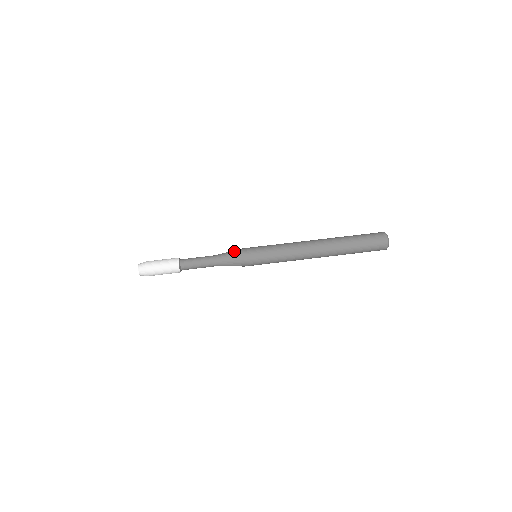
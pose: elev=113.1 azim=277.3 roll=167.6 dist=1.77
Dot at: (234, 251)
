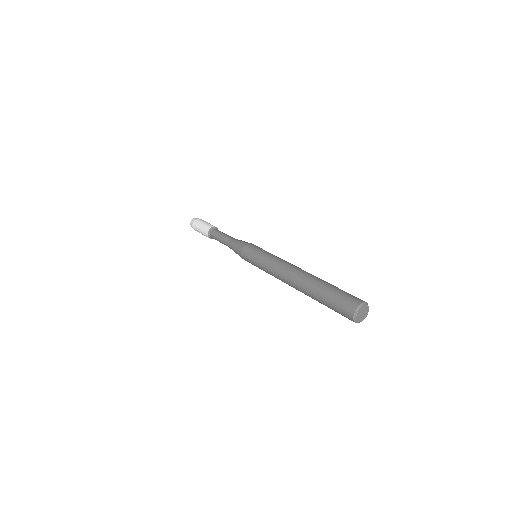
Dot at: (242, 242)
